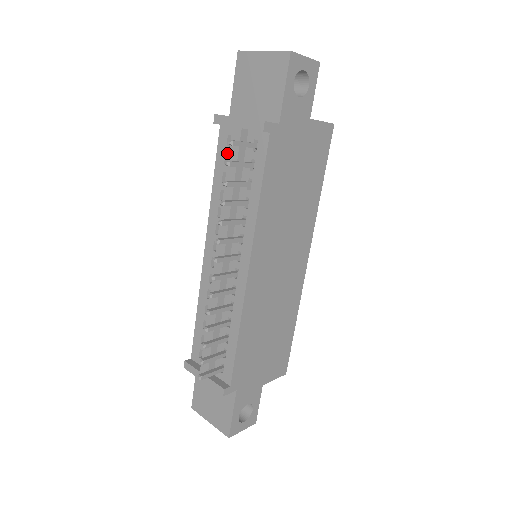
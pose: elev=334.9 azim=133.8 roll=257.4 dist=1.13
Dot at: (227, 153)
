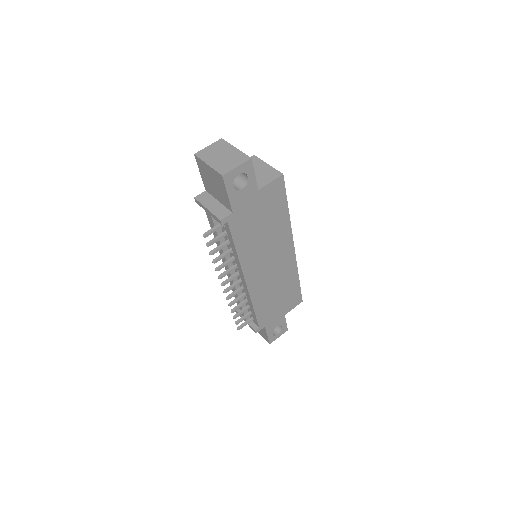
Dot at: occluded
